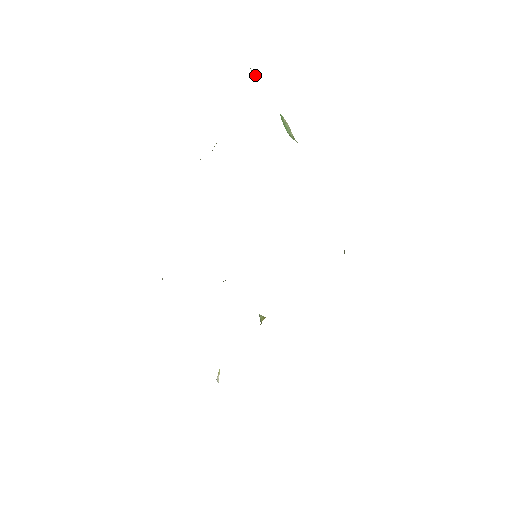
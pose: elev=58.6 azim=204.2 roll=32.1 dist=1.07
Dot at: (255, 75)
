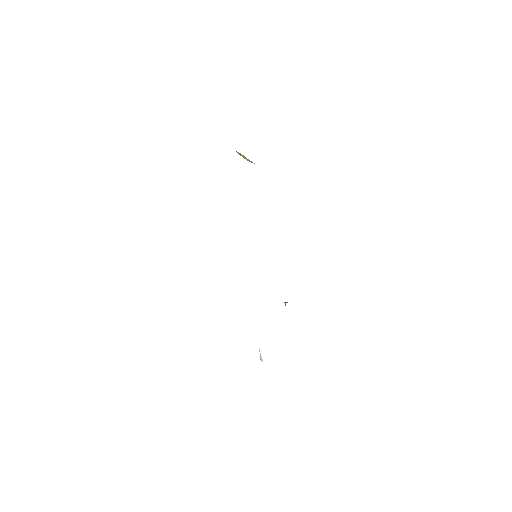
Dot at: occluded
